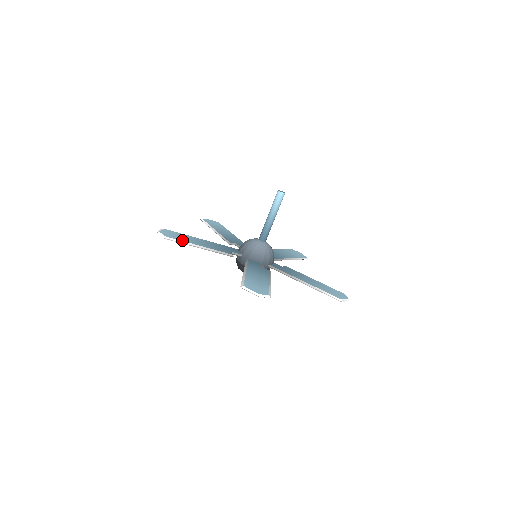
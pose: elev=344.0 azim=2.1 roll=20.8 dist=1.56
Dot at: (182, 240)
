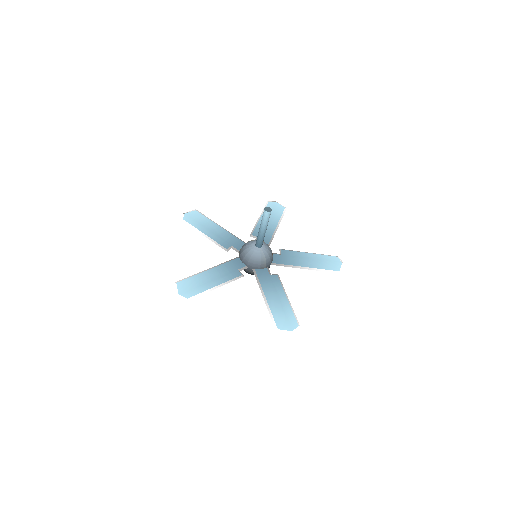
Dot at: (194, 225)
